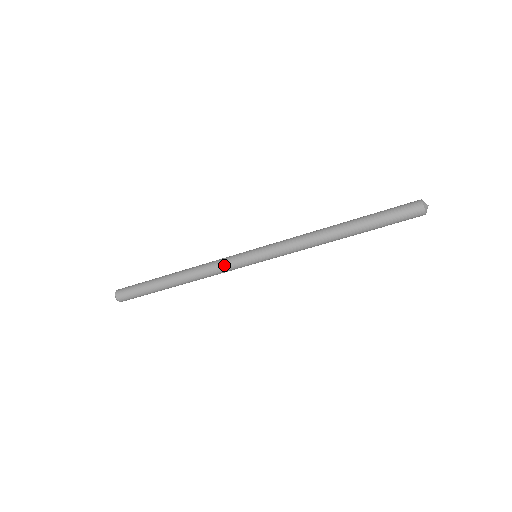
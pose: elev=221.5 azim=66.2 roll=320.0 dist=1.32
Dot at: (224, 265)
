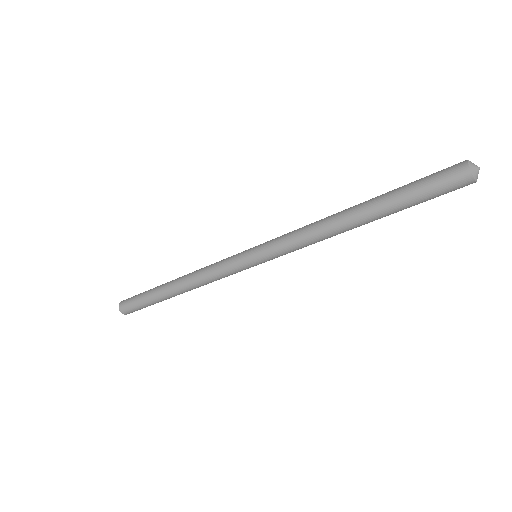
Dot at: (219, 267)
